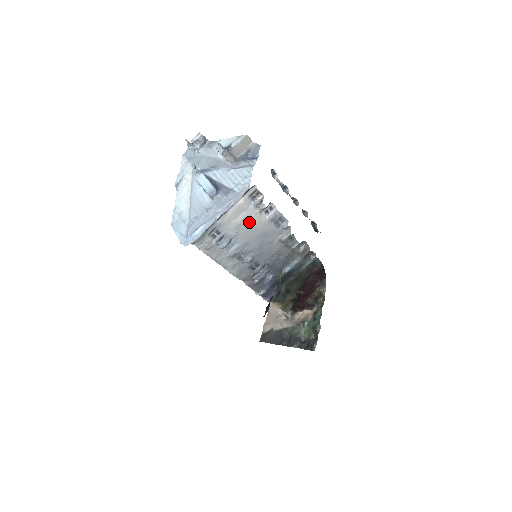
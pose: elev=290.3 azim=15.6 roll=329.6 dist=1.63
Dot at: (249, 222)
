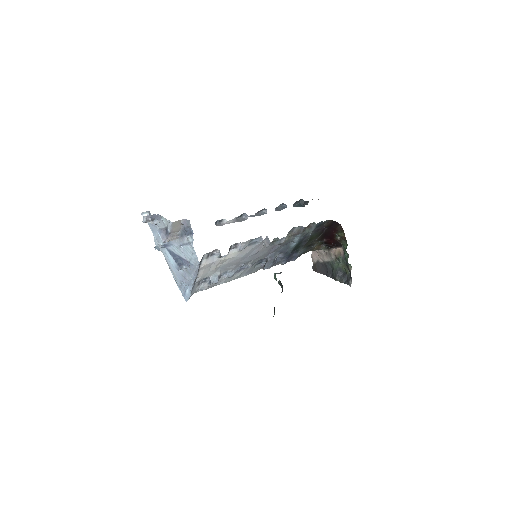
Dot at: (224, 262)
